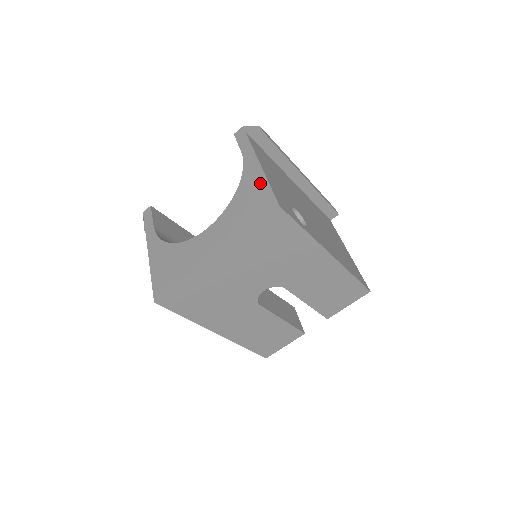
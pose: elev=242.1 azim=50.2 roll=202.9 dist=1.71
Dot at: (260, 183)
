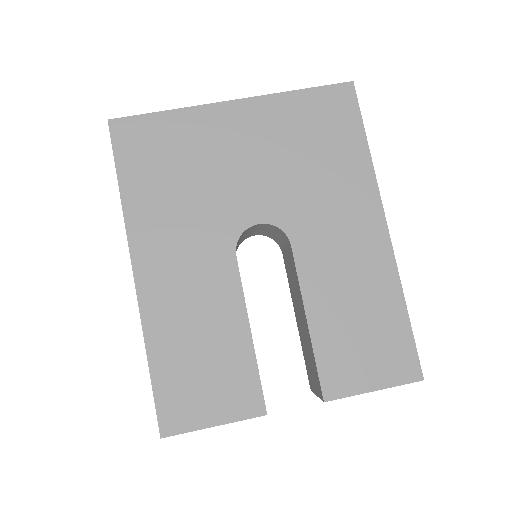
Dot at: occluded
